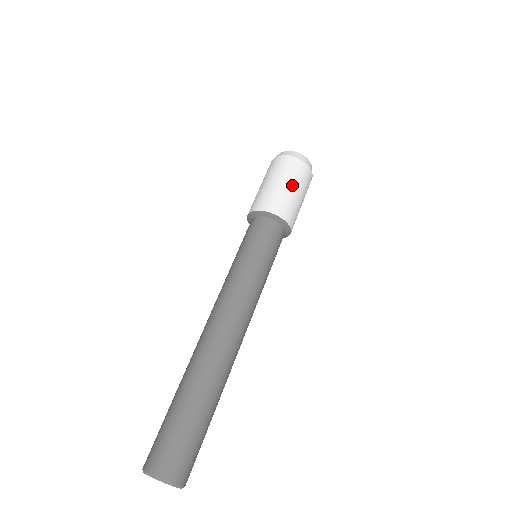
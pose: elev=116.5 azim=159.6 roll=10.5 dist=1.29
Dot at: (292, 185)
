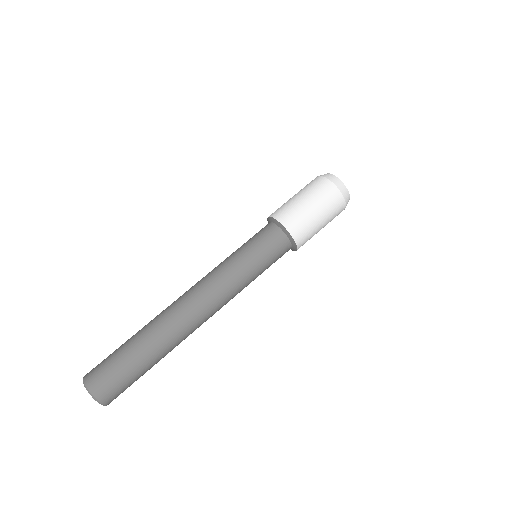
Dot at: (318, 210)
